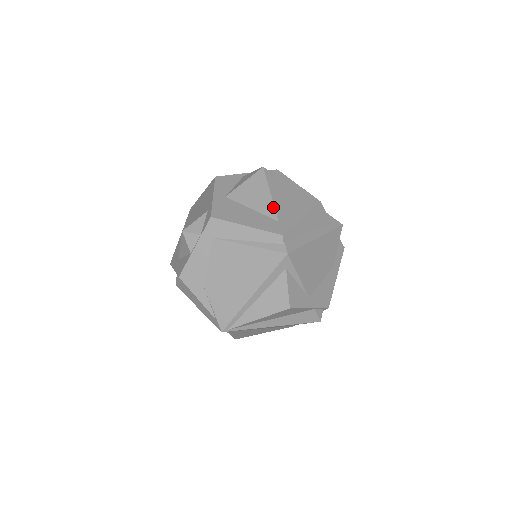
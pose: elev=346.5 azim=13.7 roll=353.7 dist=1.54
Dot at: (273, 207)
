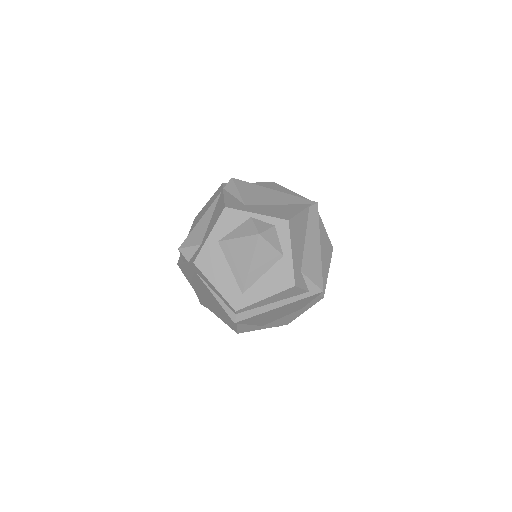
Dot at: (245, 279)
